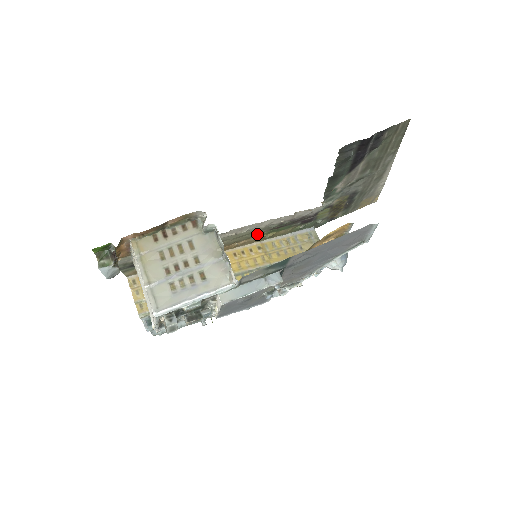
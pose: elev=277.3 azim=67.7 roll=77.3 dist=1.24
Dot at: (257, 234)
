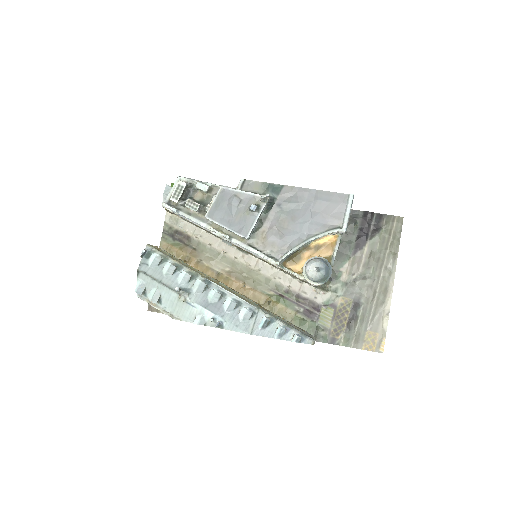
Dot at: (264, 289)
